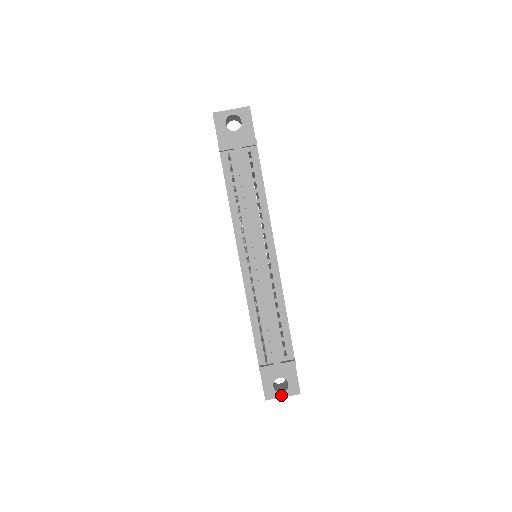
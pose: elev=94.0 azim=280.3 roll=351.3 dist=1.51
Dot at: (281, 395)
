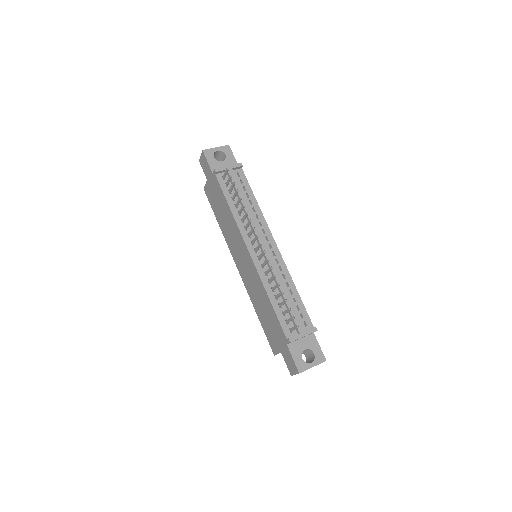
Dot at: (311, 365)
